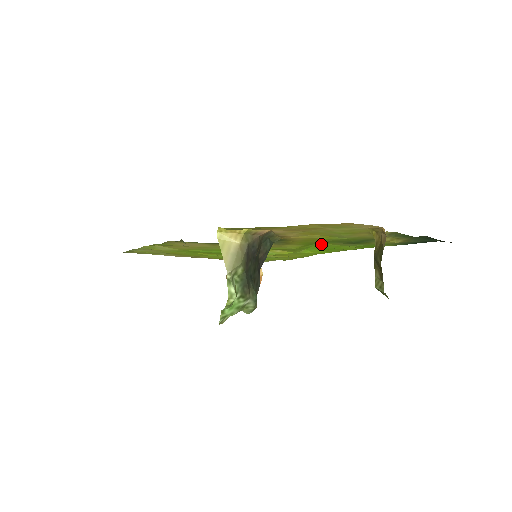
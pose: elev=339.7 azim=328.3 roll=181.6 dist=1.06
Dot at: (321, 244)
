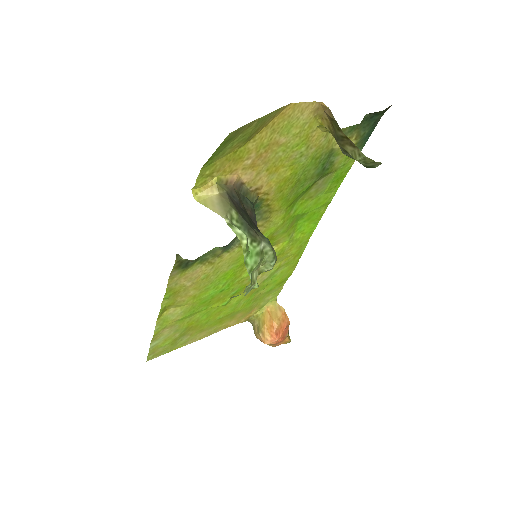
Dot at: (300, 205)
